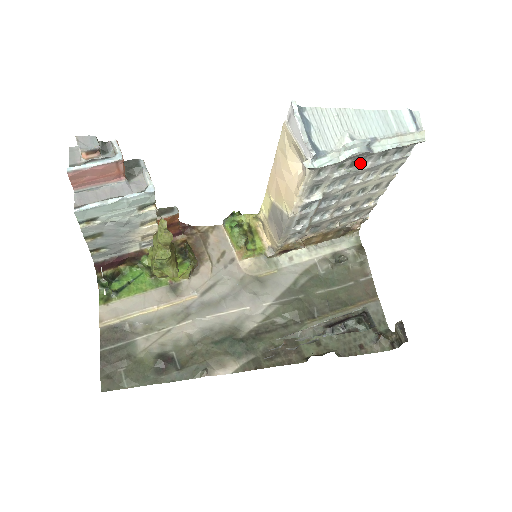
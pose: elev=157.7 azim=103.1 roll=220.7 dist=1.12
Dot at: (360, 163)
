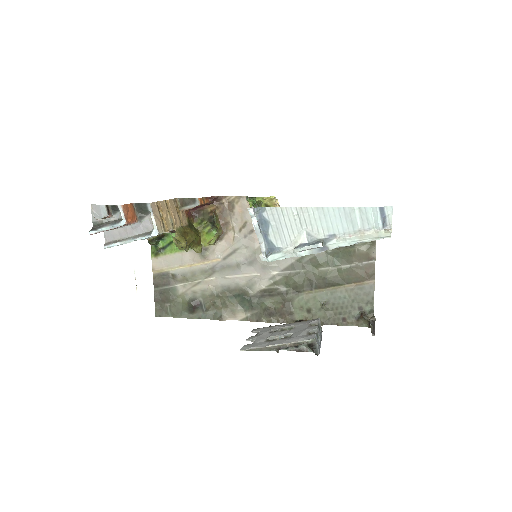
Dot at: occluded
